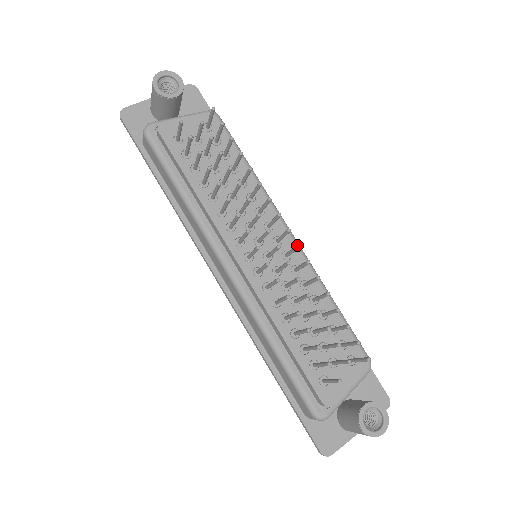
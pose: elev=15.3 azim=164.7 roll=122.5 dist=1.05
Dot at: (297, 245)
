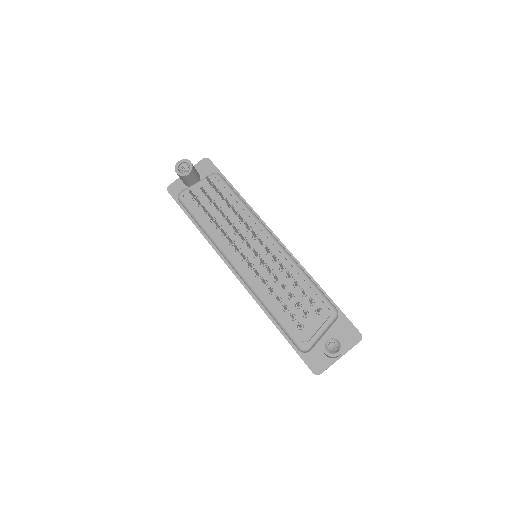
Dot at: occluded
